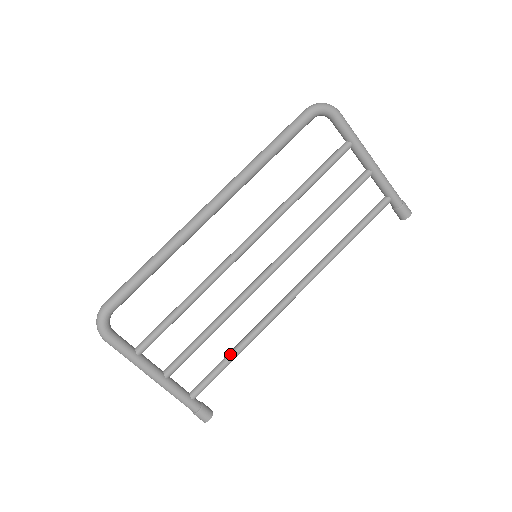
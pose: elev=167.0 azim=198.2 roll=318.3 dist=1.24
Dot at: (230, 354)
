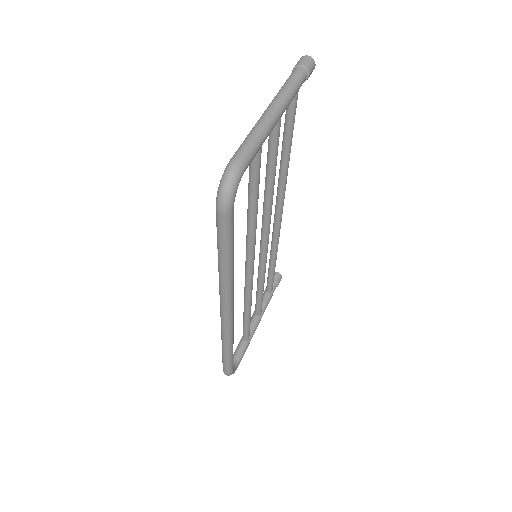
Dot at: (273, 267)
